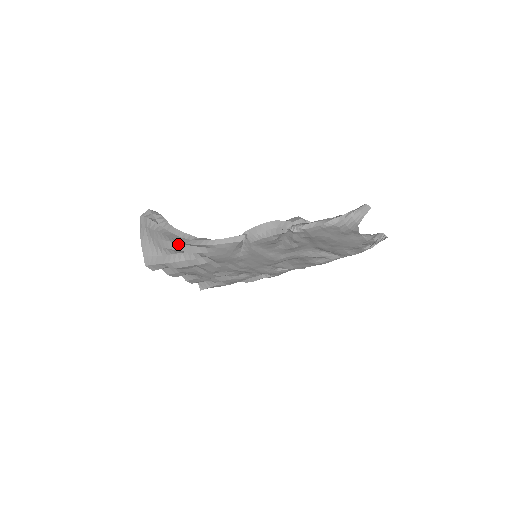
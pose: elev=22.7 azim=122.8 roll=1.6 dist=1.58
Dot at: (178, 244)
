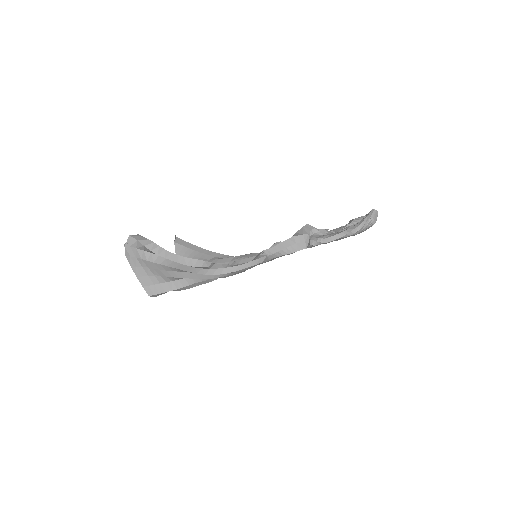
Dot at: (190, 273)
